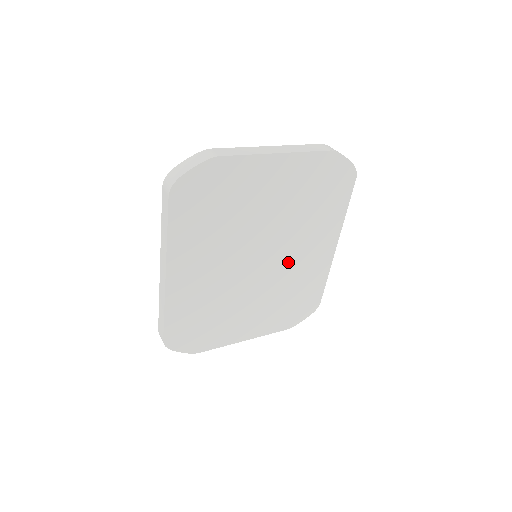
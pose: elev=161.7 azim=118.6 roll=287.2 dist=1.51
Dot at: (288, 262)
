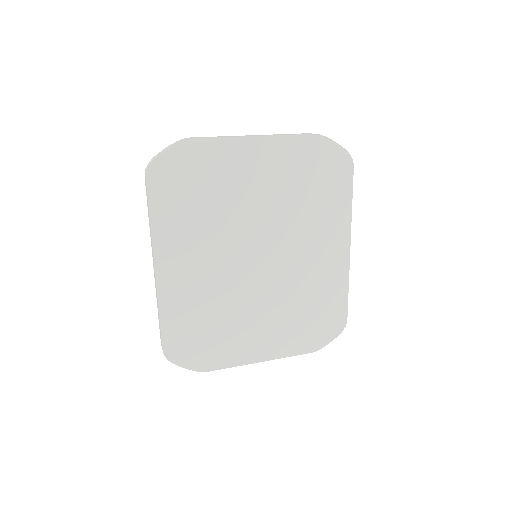
Dot at: (294, 263)
